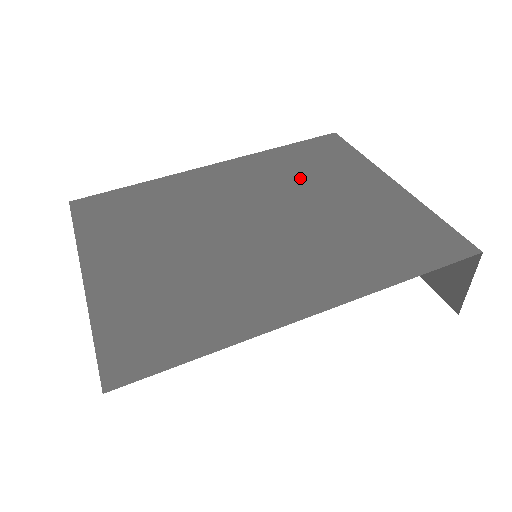
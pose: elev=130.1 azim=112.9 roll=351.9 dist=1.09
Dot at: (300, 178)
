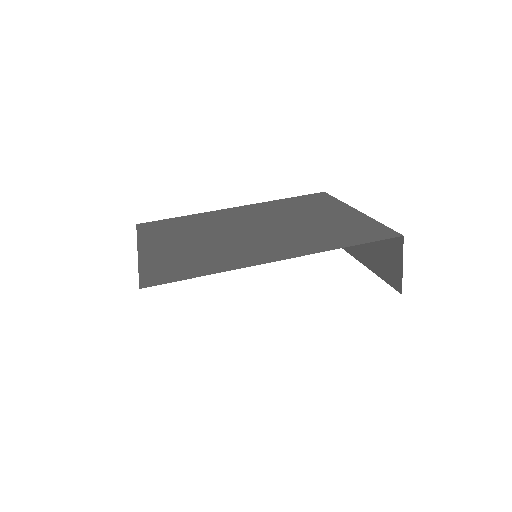
Dot at: (292, 211)
